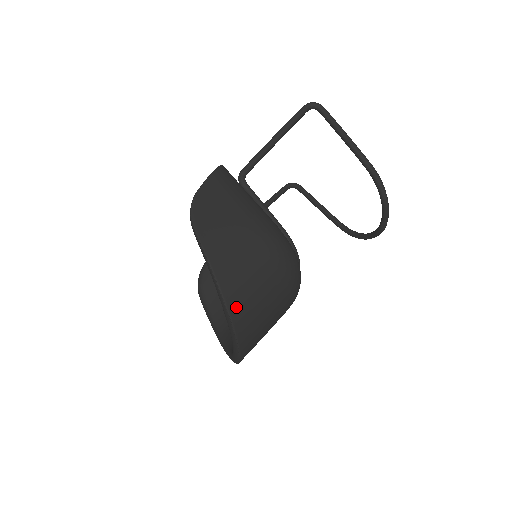
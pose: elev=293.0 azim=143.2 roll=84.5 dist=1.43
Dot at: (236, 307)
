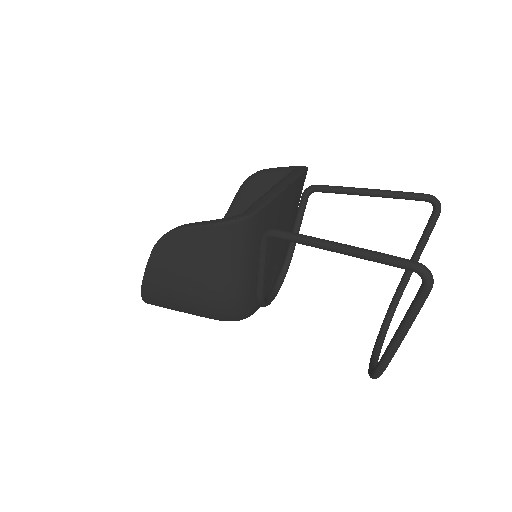
Dot at: (153, 304)
